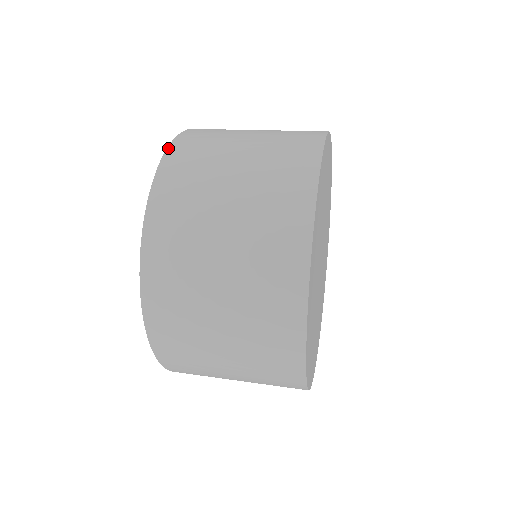
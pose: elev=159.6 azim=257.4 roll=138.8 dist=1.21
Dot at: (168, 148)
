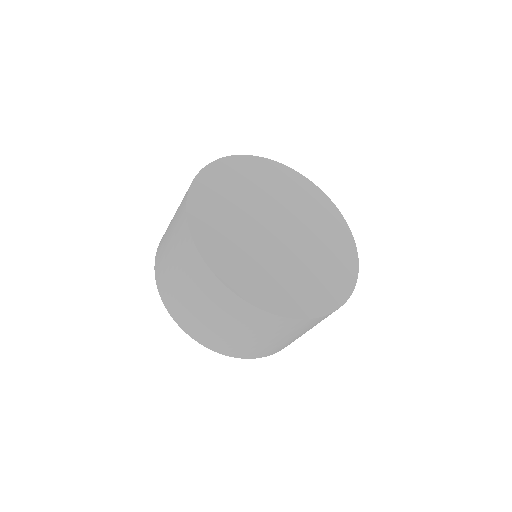
Dot at: occluded
